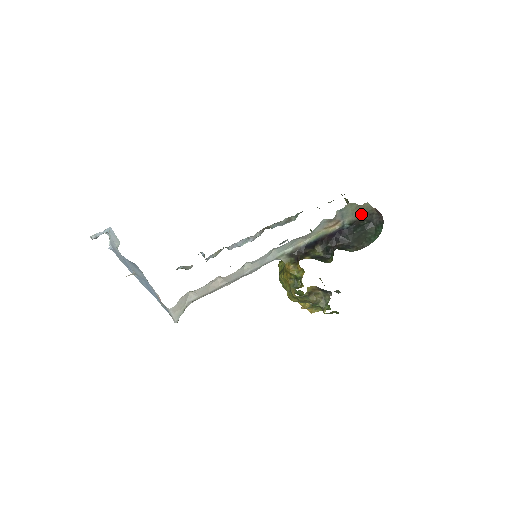
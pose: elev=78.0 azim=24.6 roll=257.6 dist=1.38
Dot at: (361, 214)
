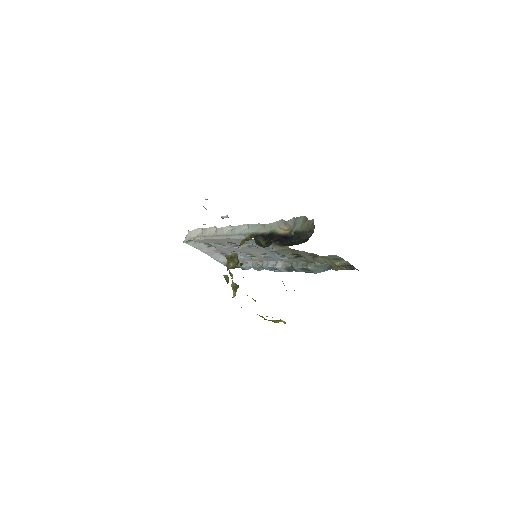
Dot at: (306, 228)
